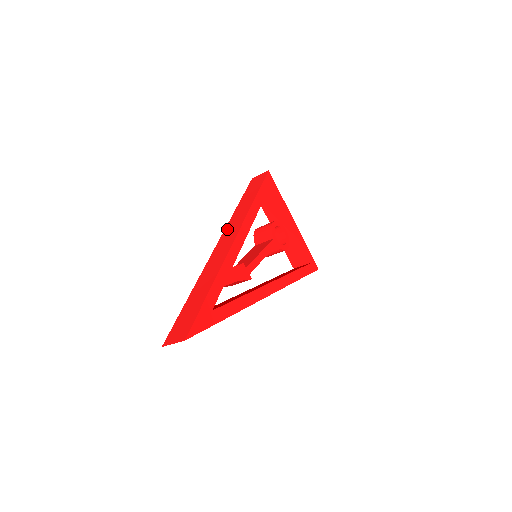
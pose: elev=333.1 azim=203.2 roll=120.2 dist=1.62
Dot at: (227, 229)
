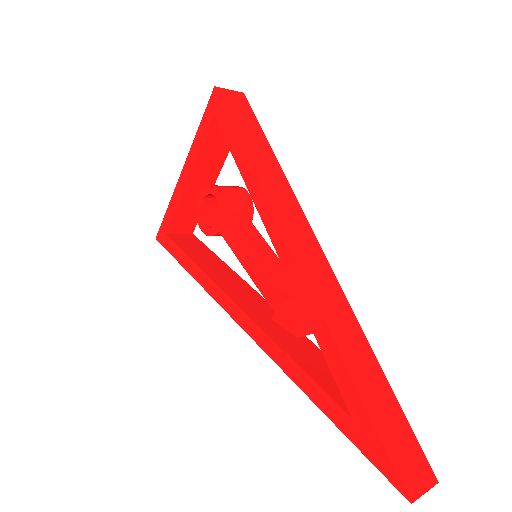
Dot at: (285, 221)
